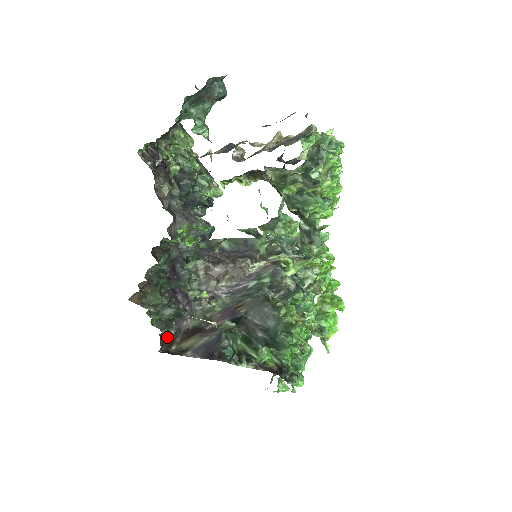
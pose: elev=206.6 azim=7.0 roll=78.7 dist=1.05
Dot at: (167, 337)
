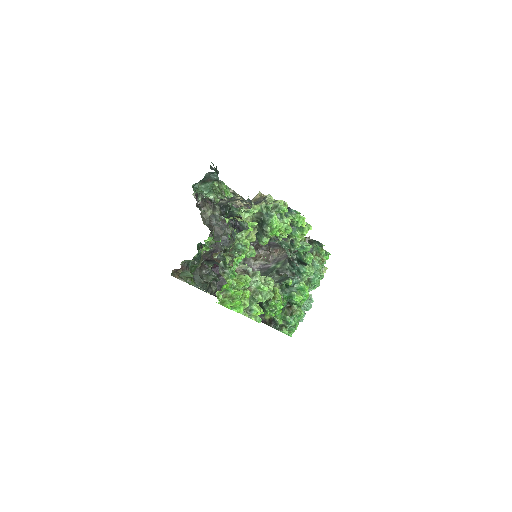
Dot at: (209, 290)
